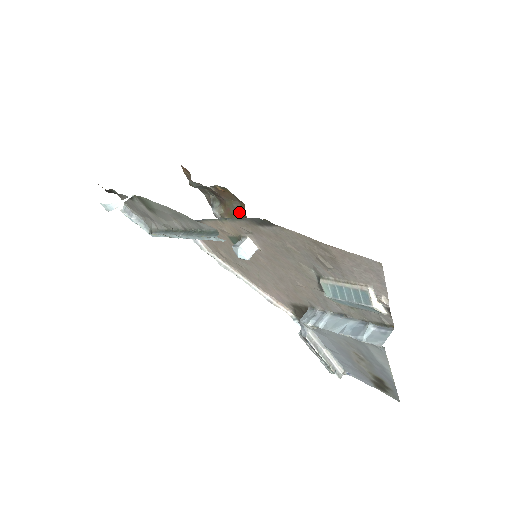
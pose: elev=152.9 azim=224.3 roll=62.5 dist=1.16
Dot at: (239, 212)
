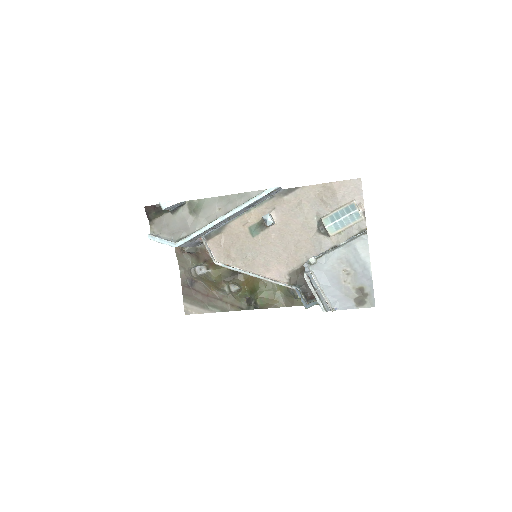
Dot at: occluded
